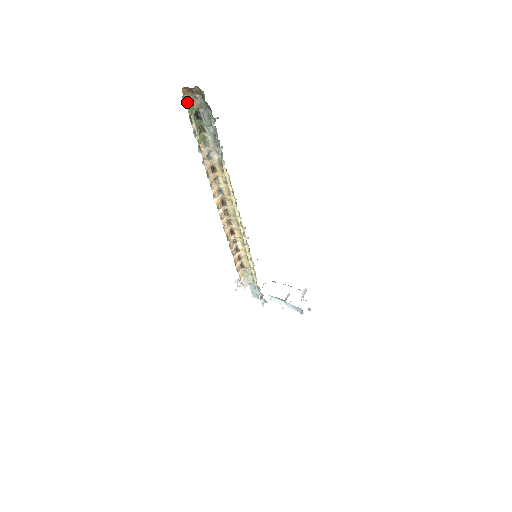
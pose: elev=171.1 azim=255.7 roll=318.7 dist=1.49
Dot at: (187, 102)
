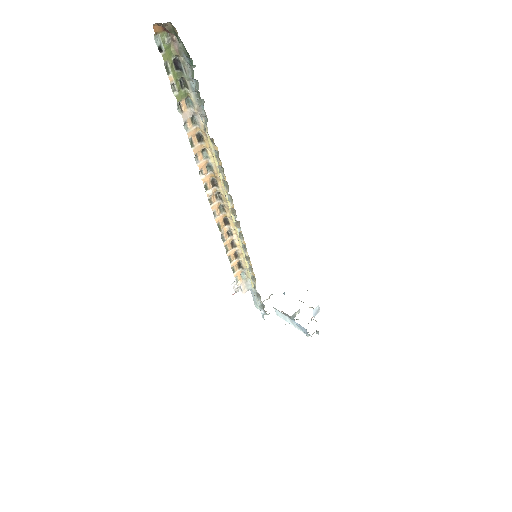
Dot at: (162, 44)
